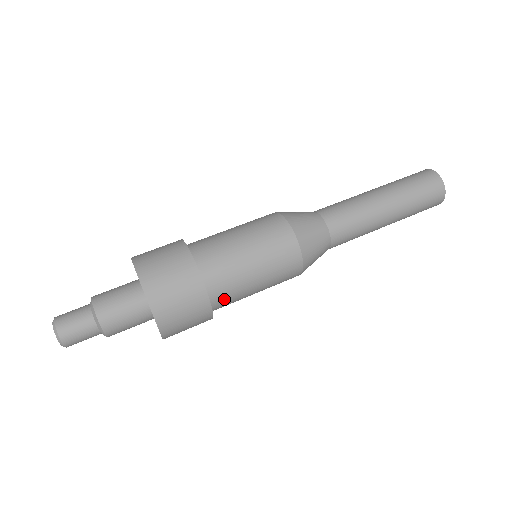
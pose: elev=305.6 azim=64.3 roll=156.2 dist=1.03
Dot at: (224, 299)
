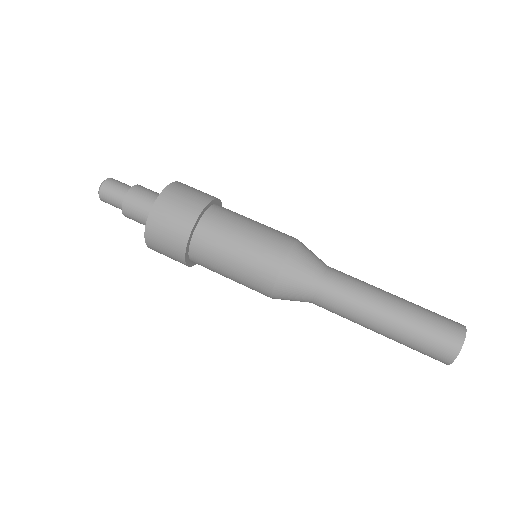
Dot at: (203, 266)
